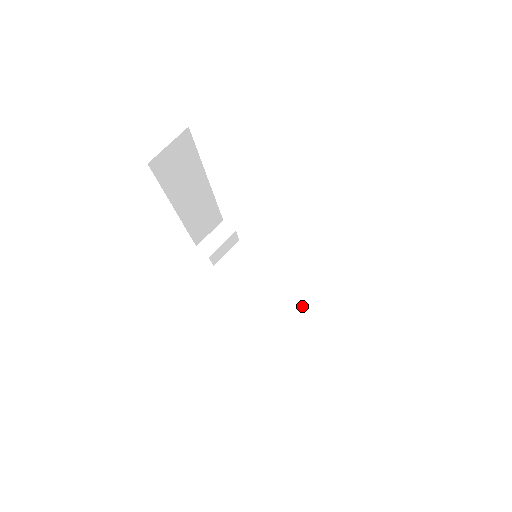
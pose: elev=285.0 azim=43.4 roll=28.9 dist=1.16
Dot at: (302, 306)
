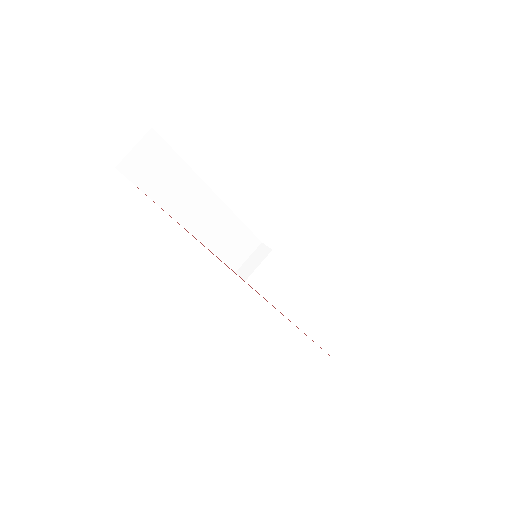
Dot at: (352, 325)
